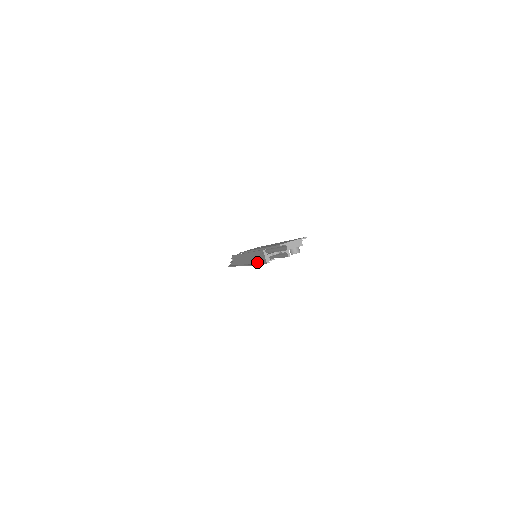
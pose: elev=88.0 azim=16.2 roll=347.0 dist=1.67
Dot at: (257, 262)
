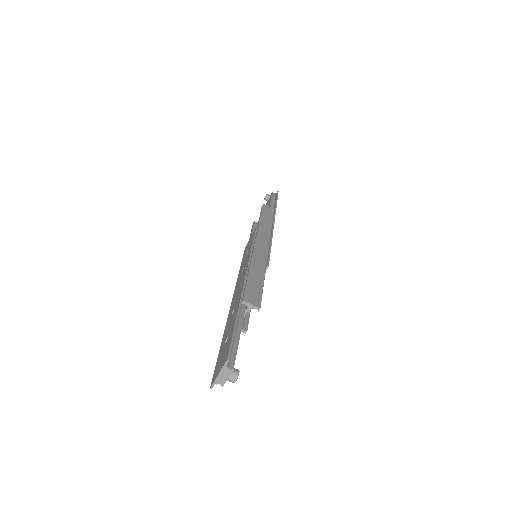
Dot at: occluded
